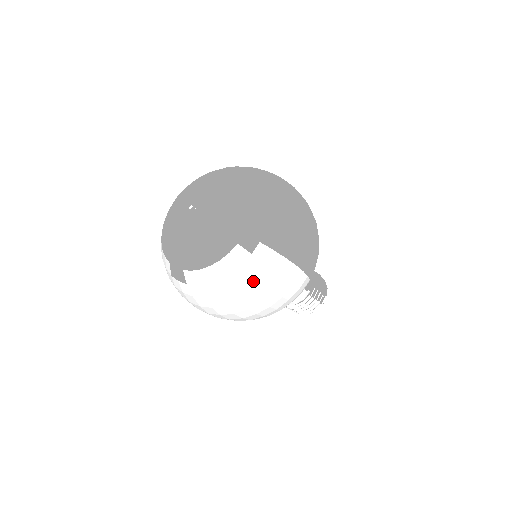
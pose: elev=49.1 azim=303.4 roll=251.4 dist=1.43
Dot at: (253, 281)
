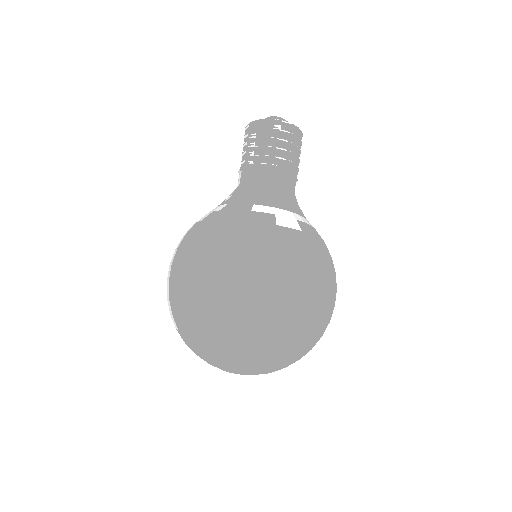
Dot at: occluded
